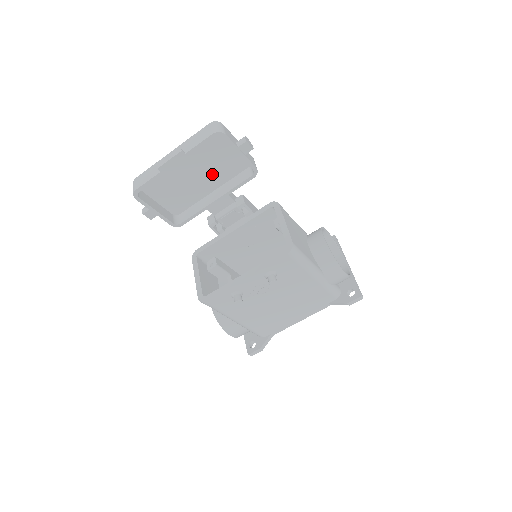
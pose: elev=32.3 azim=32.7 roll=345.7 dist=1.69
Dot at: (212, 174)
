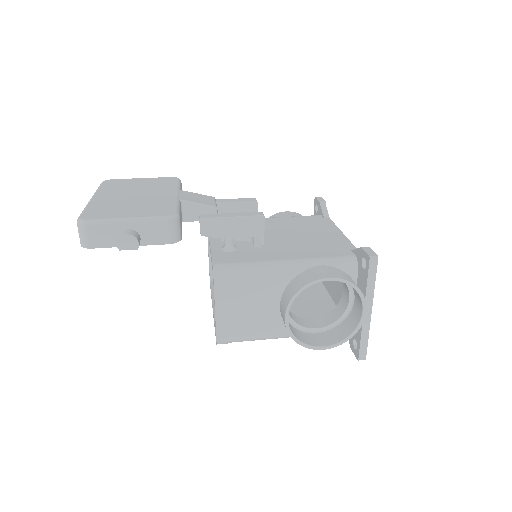
Dot at: occluded
